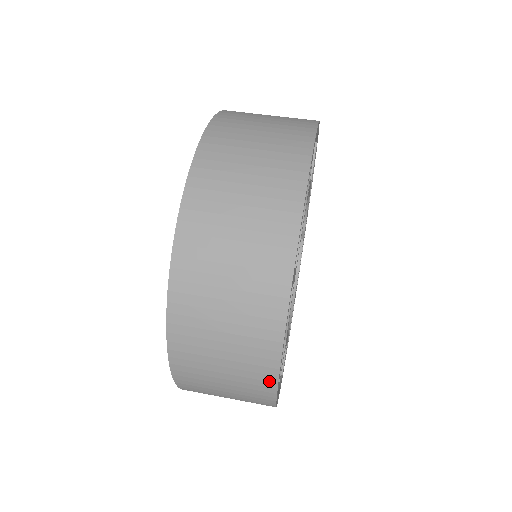
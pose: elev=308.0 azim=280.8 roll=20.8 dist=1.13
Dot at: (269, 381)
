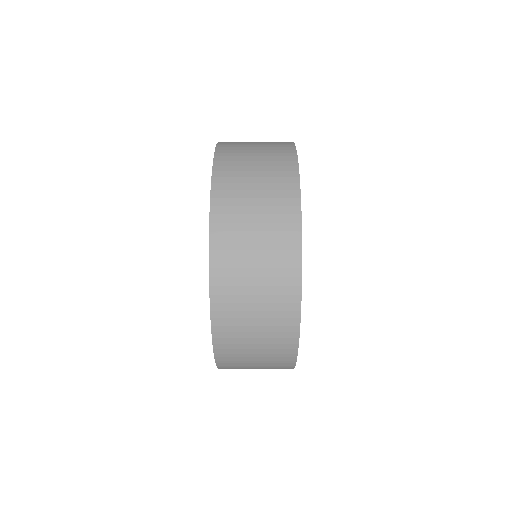
Dot at: (294, 267)
